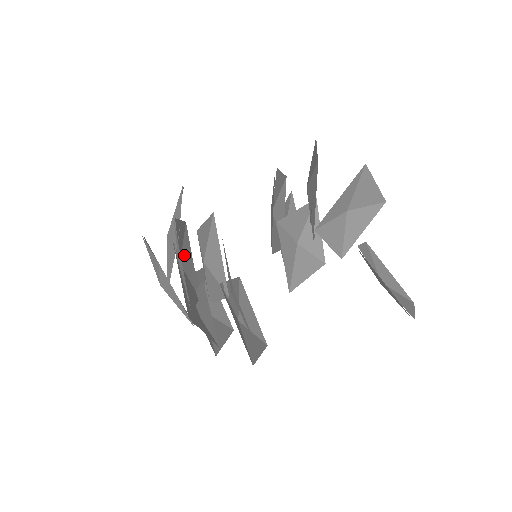
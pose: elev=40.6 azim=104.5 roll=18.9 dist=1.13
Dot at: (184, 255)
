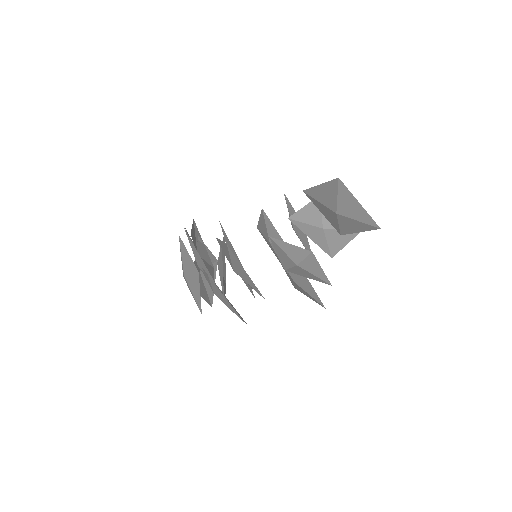
Dot at: (205, 263)
